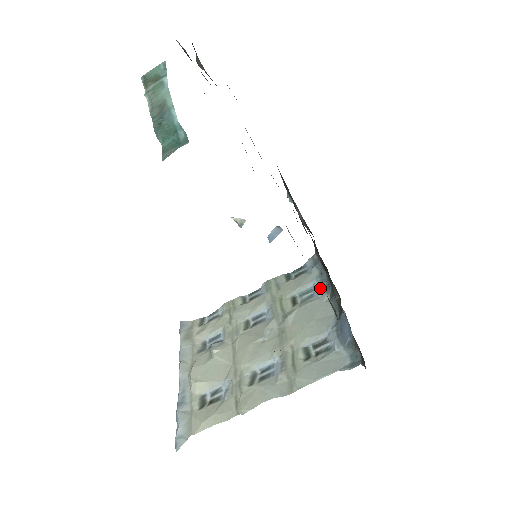
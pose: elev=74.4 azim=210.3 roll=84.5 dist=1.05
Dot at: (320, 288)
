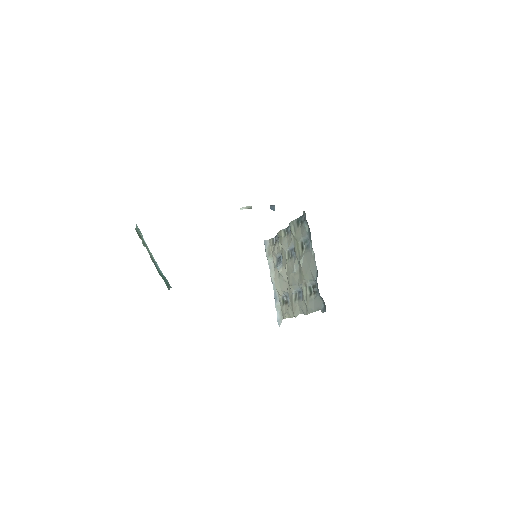
Dot at: (310, 243)
